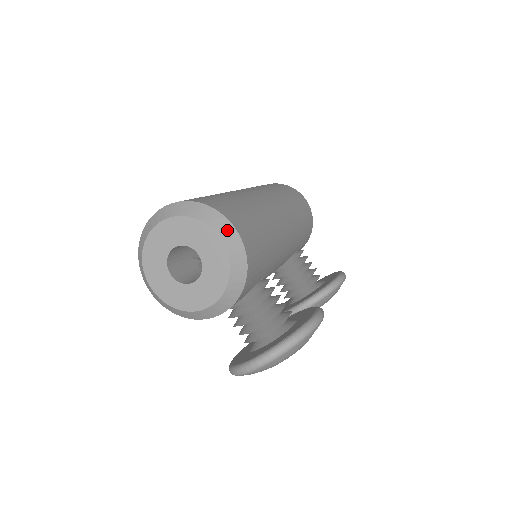
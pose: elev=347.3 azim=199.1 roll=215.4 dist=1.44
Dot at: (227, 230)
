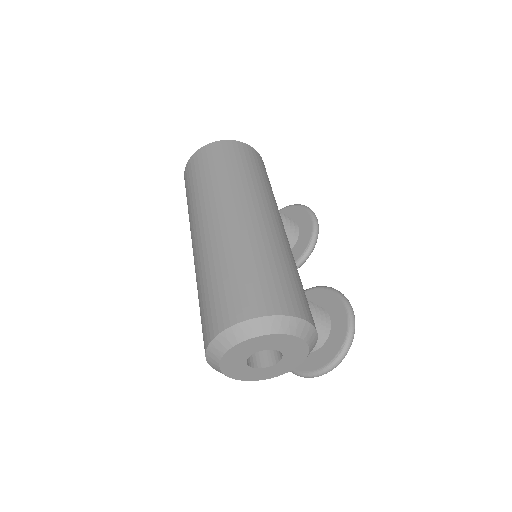
Dot at: (301, 327)
